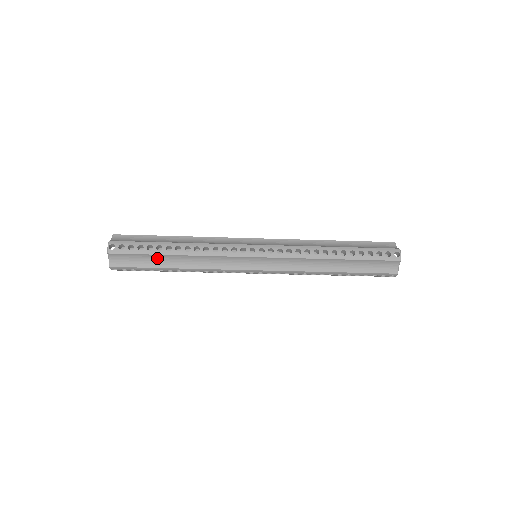
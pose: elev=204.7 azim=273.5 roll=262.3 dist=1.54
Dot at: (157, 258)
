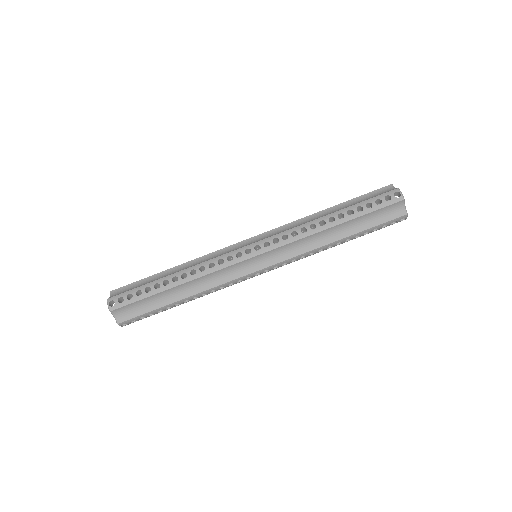
Dot at: (159, 297)
